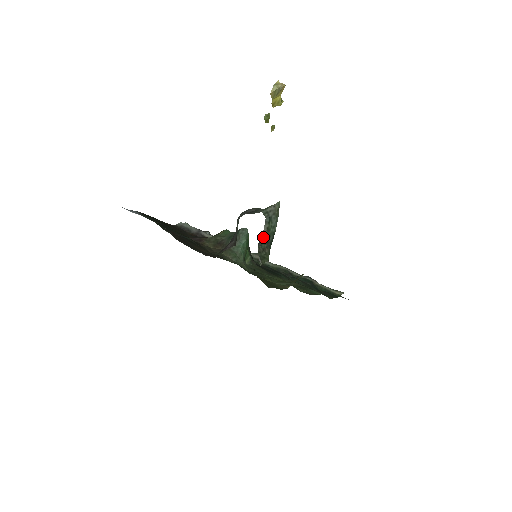
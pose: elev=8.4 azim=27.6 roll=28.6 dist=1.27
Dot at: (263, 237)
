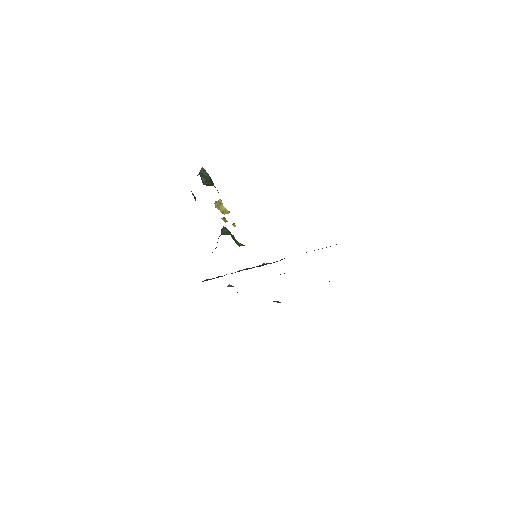
Dot at: (204, 181)
